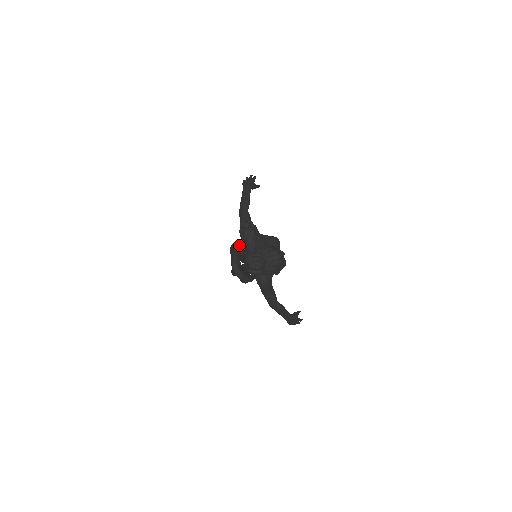
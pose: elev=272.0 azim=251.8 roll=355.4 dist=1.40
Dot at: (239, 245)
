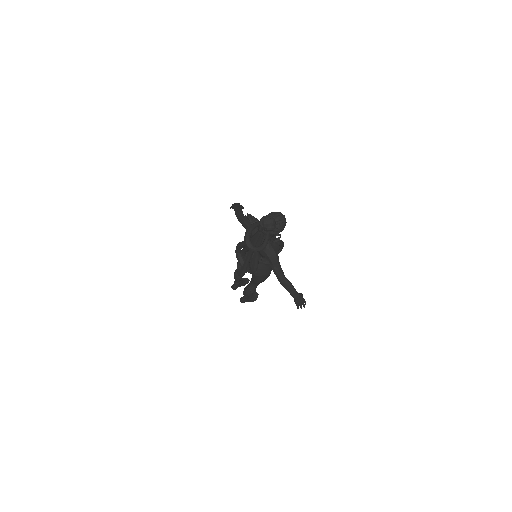
Dot at: occluded
